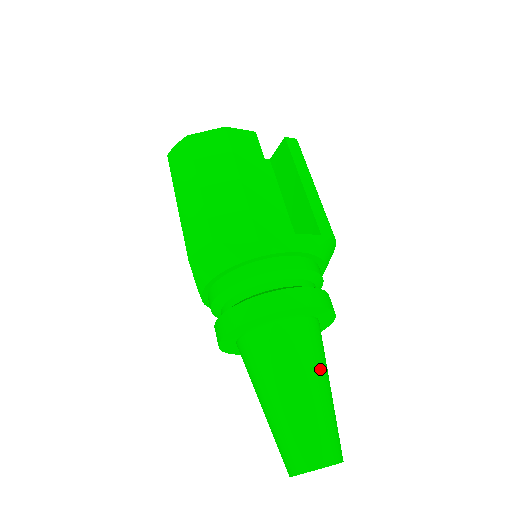
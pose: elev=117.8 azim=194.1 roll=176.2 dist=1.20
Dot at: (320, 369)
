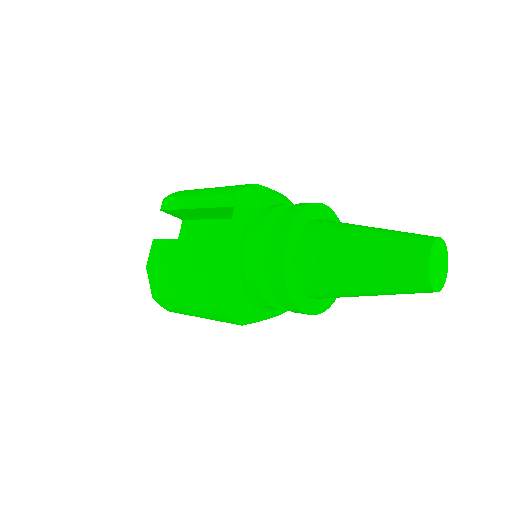
Dot at: occluded
